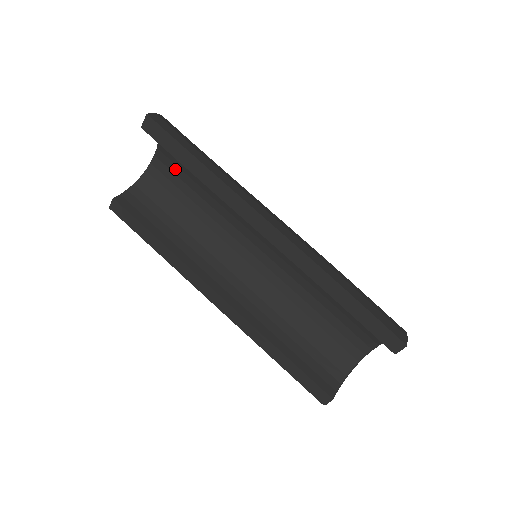
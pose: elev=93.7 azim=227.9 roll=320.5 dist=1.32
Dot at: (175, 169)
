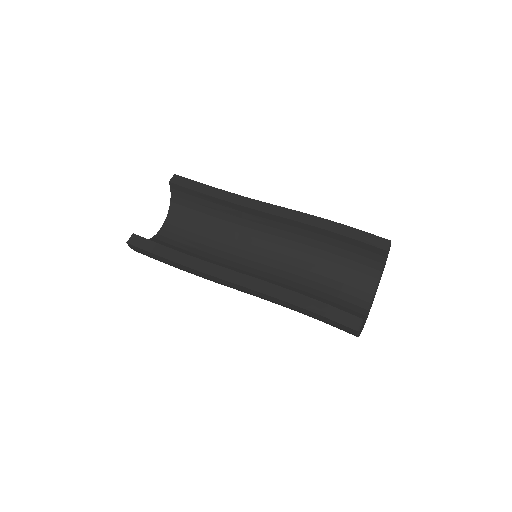
Dot at: (179, 231)
